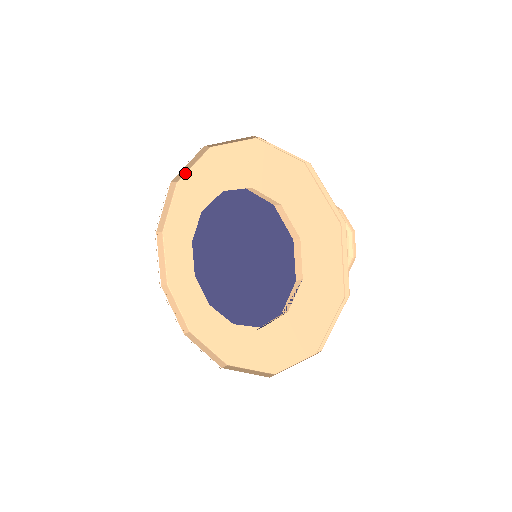
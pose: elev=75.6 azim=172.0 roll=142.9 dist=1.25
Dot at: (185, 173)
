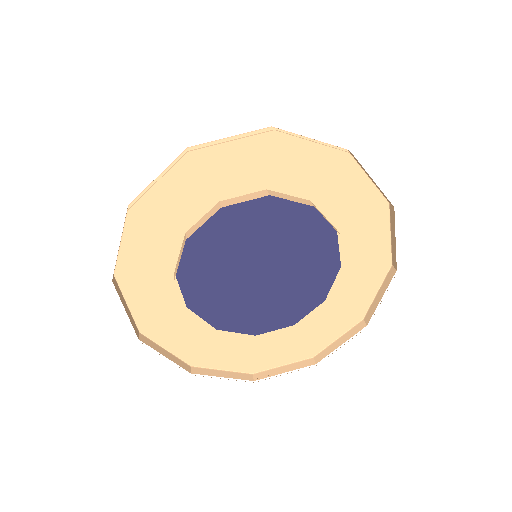
Dot at: occluded
